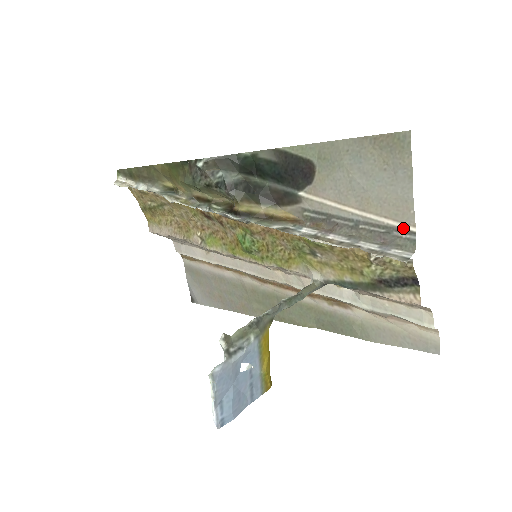
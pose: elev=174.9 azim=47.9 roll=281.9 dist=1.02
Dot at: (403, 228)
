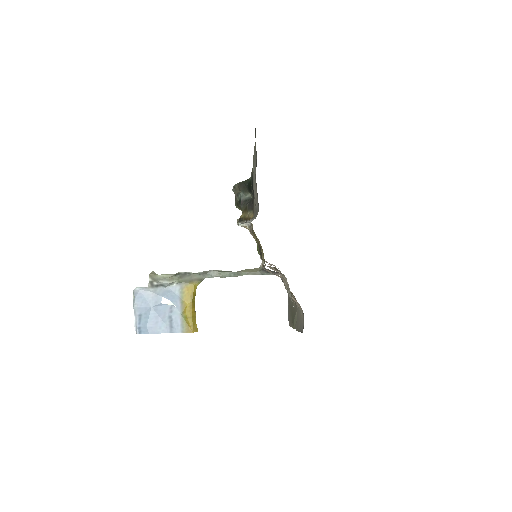
Dot at: occluded
